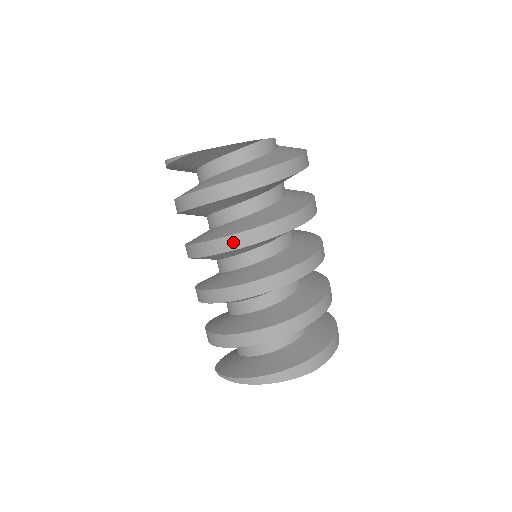
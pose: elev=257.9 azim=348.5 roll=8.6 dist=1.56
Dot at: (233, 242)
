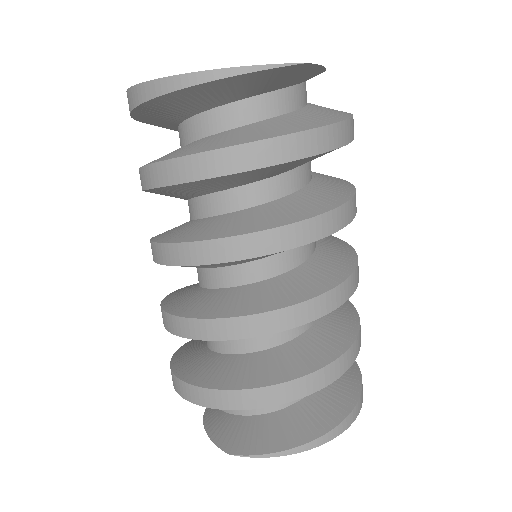
Dot at: (338, 219)
